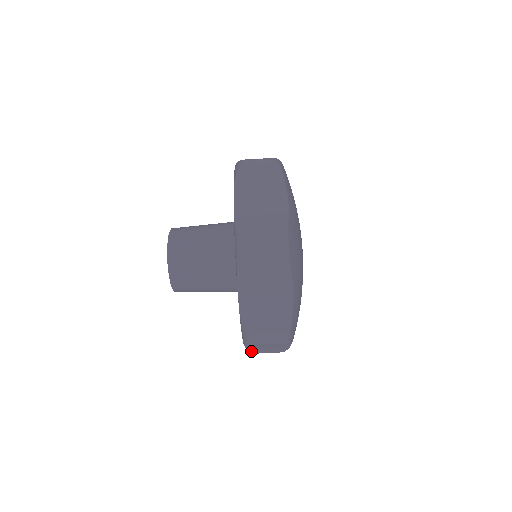
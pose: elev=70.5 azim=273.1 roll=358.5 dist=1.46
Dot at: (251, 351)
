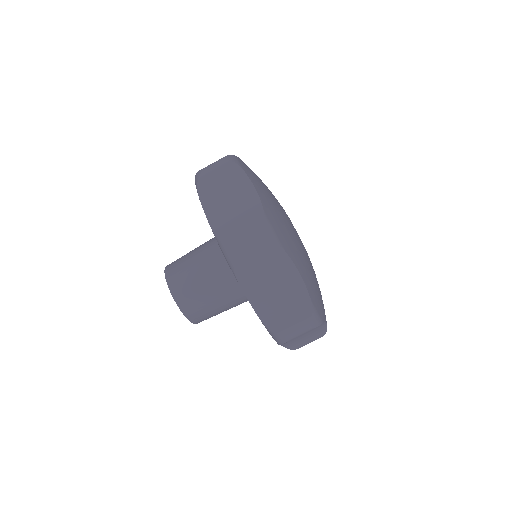
Dot at: (292, 348)
